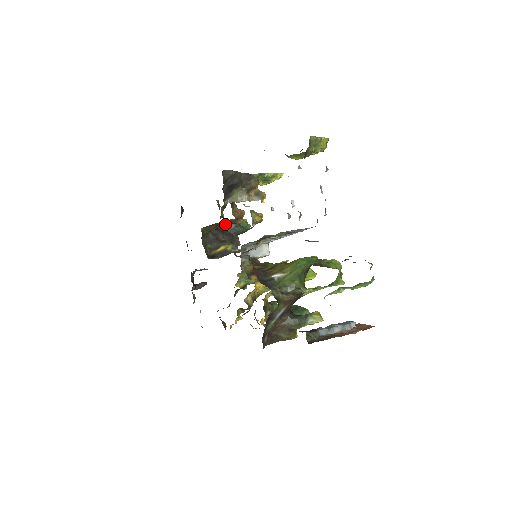
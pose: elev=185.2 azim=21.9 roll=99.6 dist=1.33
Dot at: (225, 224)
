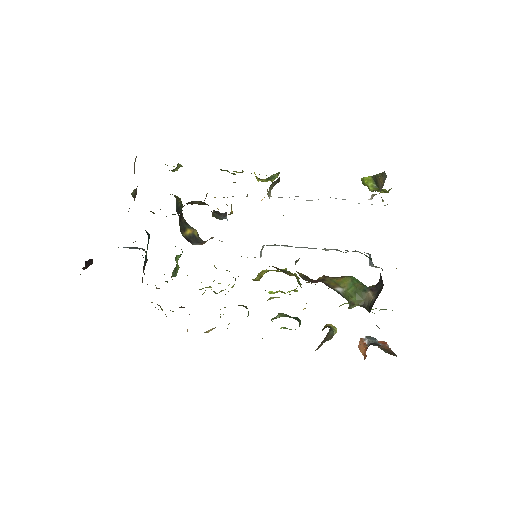
Dot at: occluded
